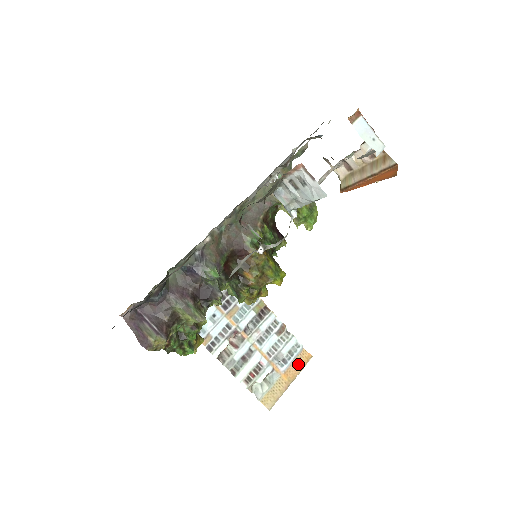
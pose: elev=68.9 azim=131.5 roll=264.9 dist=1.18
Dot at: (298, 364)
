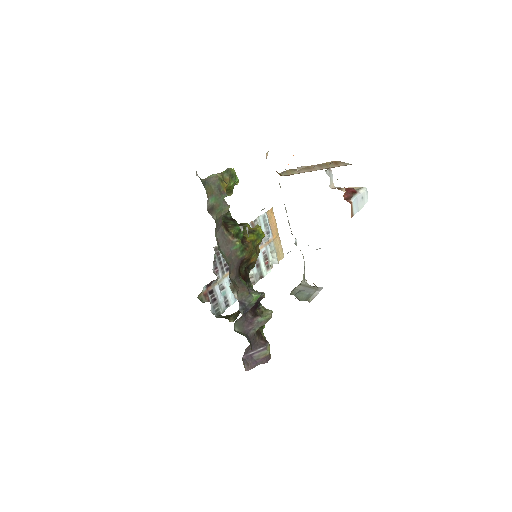
Dot at: (272, 222)
